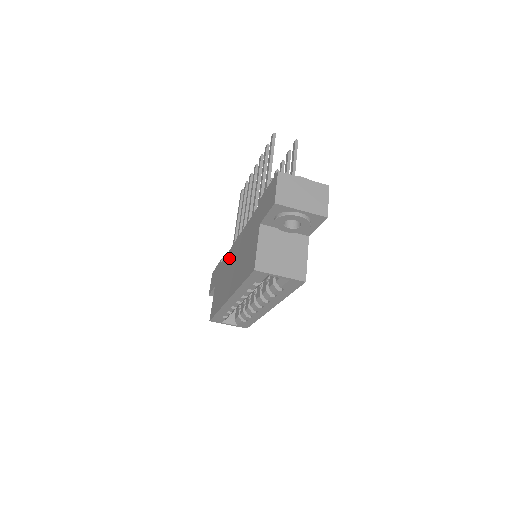
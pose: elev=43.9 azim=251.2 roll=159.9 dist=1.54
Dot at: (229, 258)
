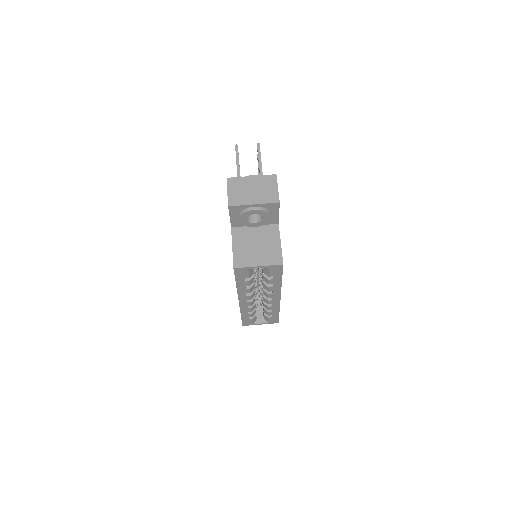
Dot at: occluded
